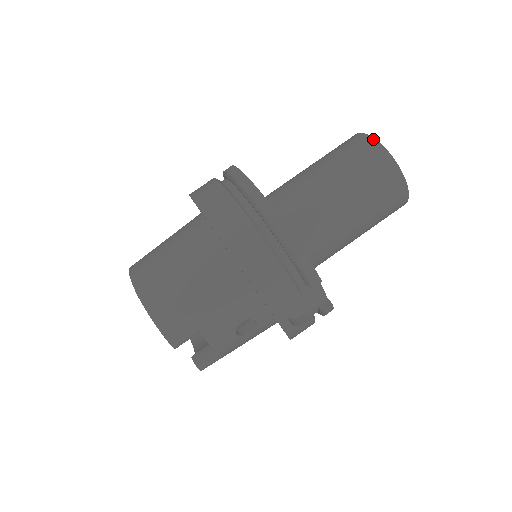
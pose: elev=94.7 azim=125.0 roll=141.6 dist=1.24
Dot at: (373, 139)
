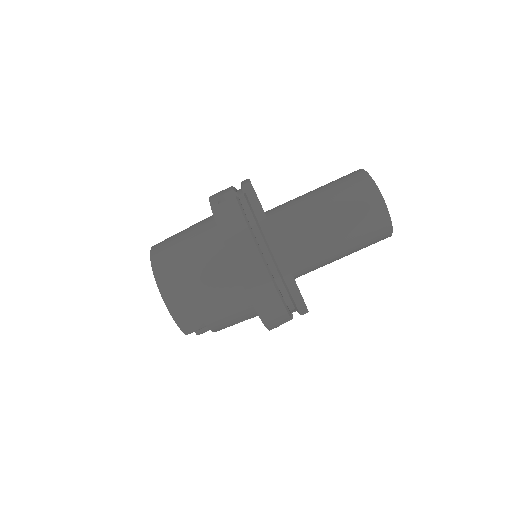
Dot at: (380, 194)
